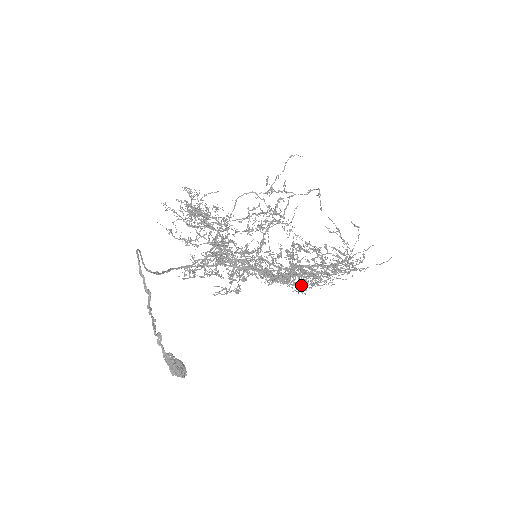
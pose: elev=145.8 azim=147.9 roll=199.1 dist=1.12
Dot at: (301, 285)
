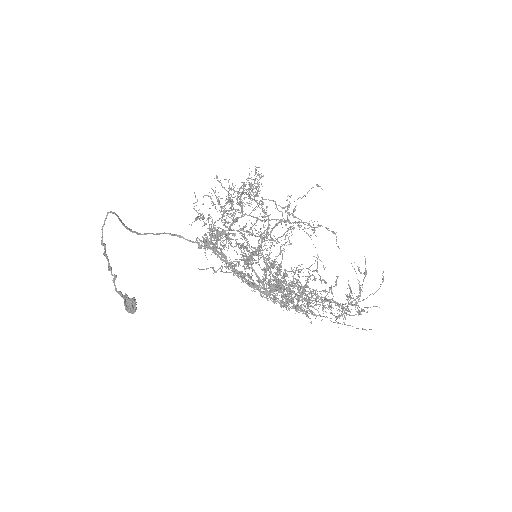
Dot at: (273, 302)
